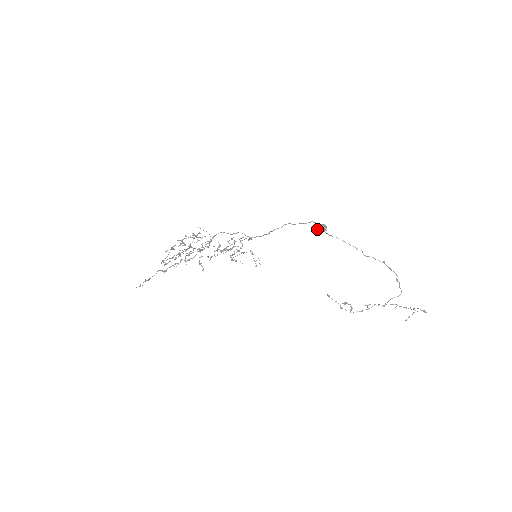
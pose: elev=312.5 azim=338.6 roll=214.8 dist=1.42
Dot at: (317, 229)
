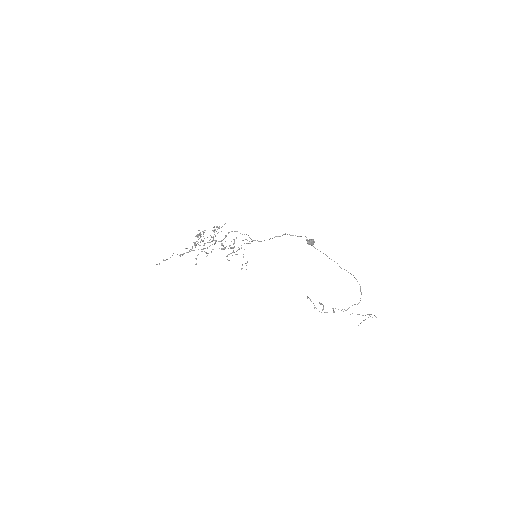
Dot at: (308, 242)
